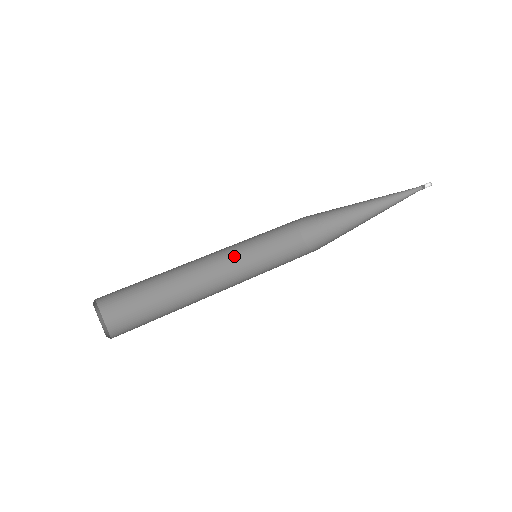
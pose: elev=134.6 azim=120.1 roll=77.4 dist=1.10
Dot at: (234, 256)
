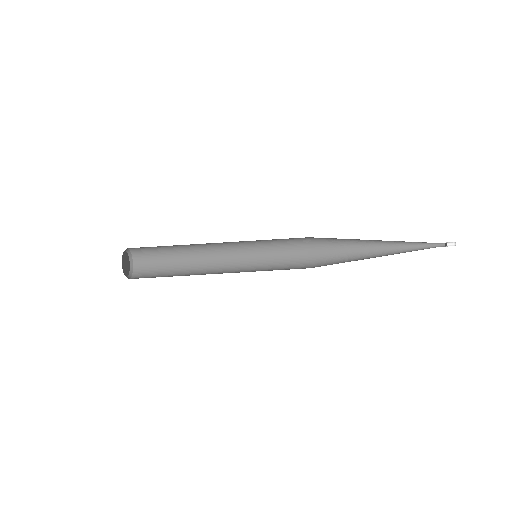
Dot at: occluded
